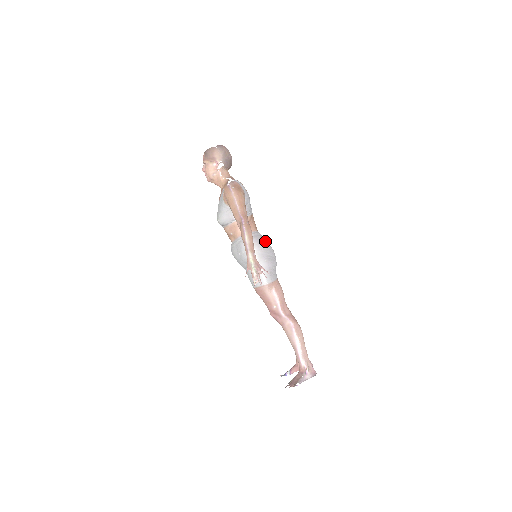
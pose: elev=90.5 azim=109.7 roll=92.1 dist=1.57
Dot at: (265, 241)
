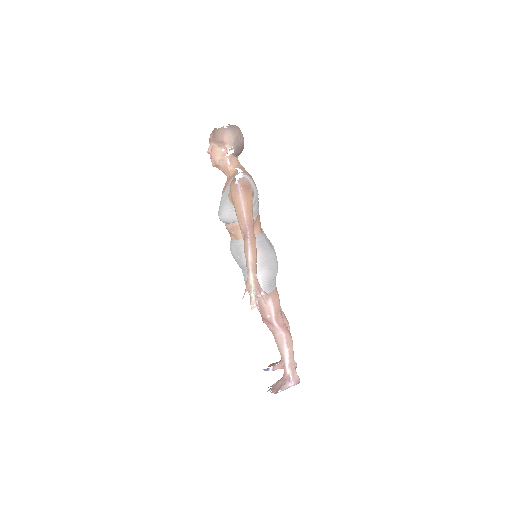
Dot at: (269, 246)
